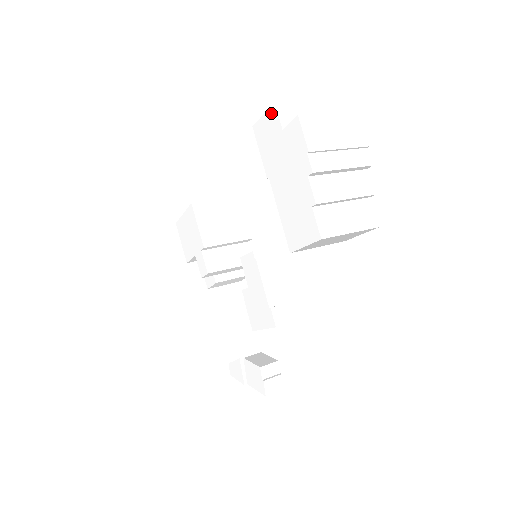
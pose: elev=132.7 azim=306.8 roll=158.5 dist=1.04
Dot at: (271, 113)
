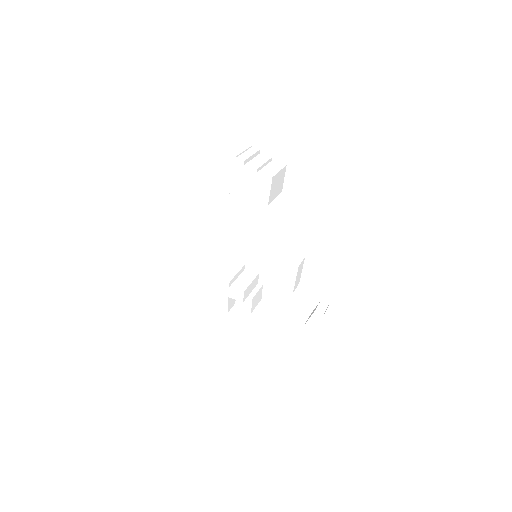
Dot at: (206, 168)
